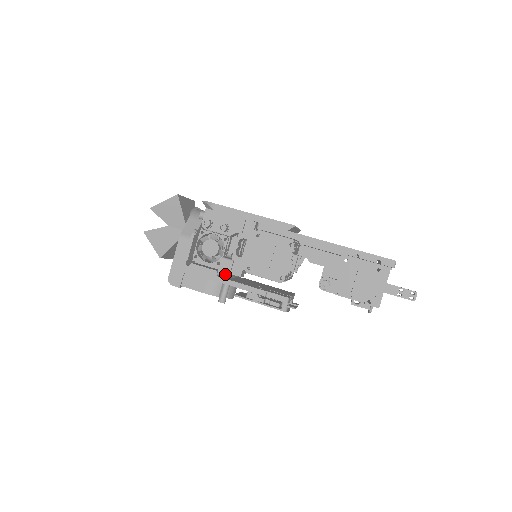
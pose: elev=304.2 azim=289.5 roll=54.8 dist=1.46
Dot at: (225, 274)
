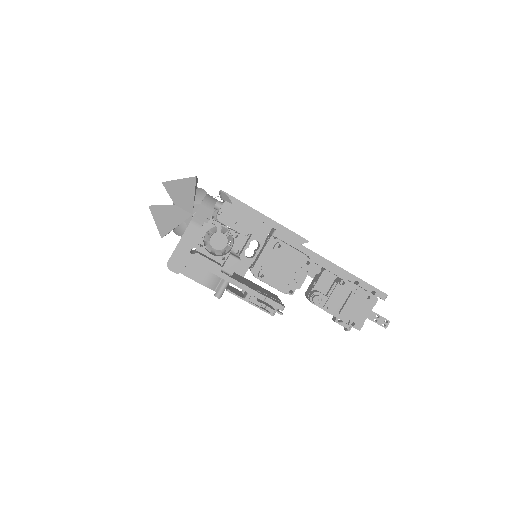
Dot at: (229, 271)
